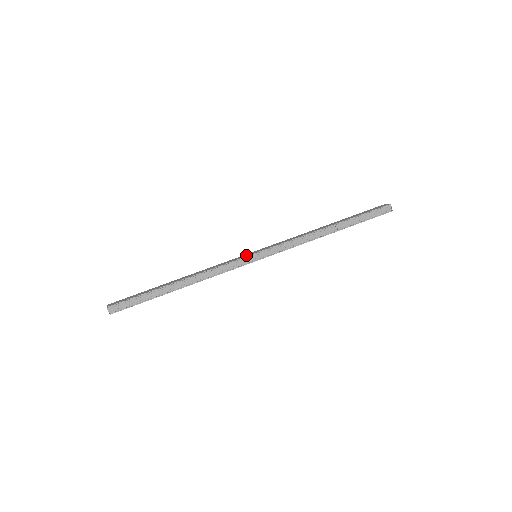
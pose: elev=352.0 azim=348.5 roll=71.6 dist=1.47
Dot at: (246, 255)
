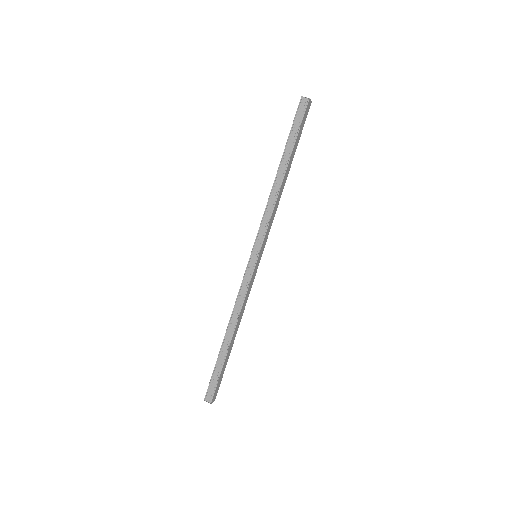
Dot at: (248, 264)
